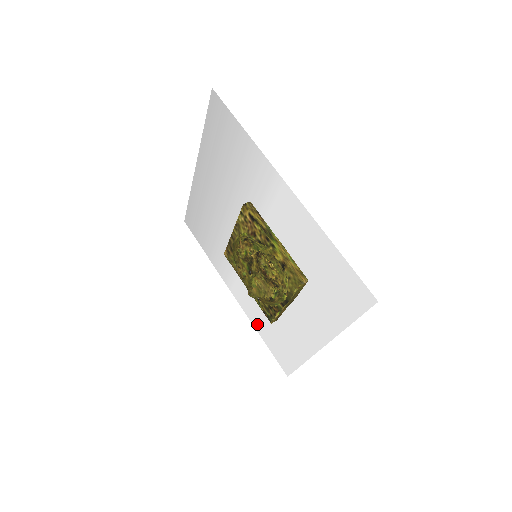
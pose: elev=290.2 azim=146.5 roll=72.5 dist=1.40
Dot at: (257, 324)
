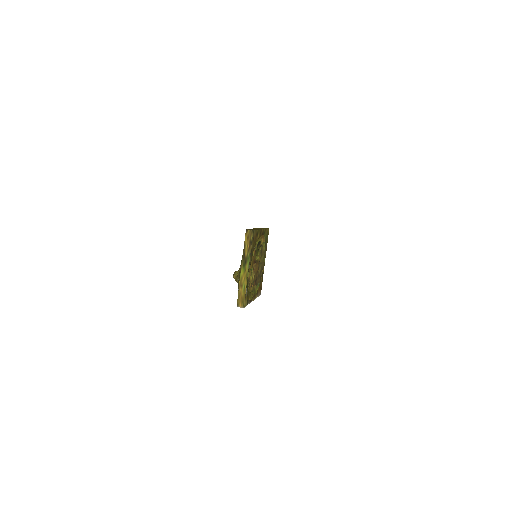
Dot at: occluded
